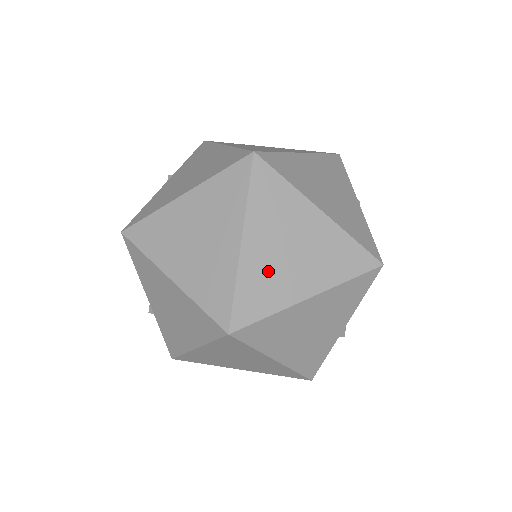
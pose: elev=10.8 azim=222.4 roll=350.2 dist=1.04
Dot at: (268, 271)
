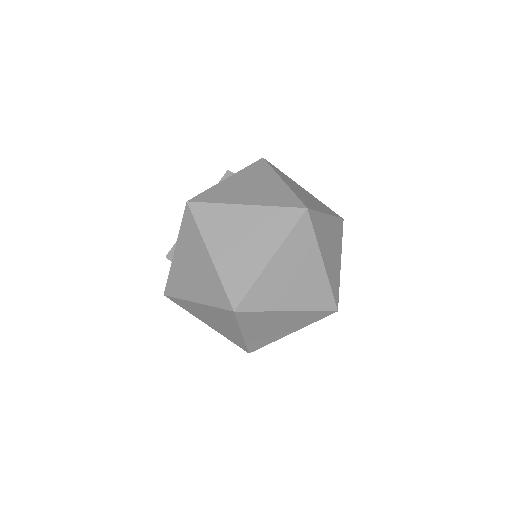
Dot at: (276, 284)
